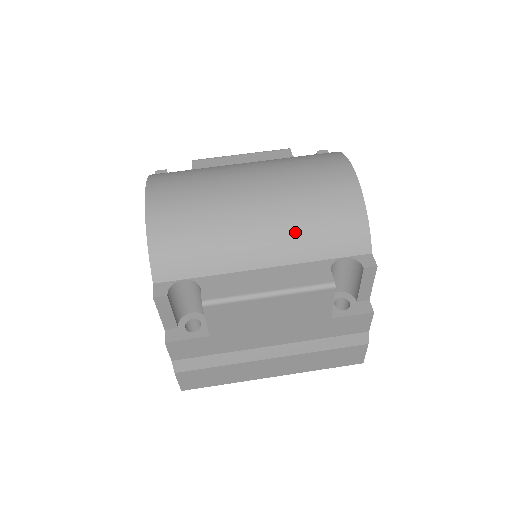
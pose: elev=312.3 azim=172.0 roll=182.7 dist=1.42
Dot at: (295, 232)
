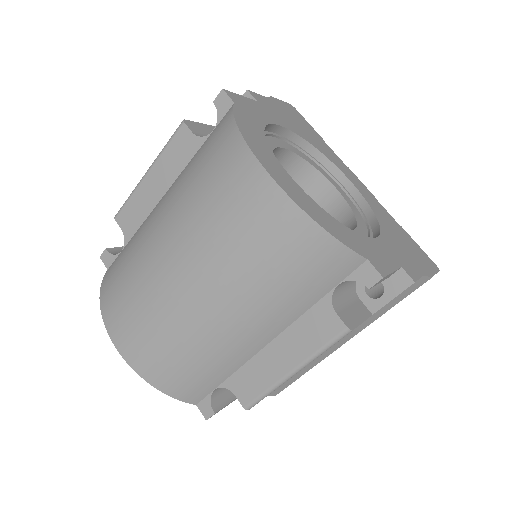
Dot at: (268, 303)
